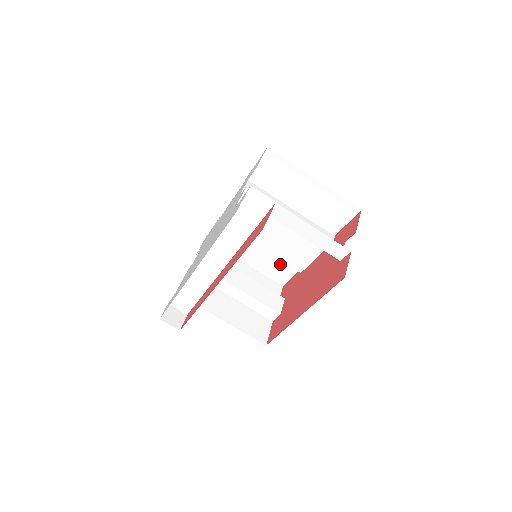
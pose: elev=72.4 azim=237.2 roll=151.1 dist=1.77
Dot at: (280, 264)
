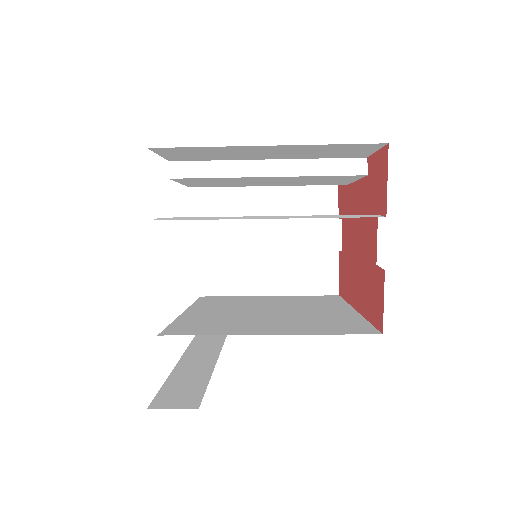
Dot at: occluded
